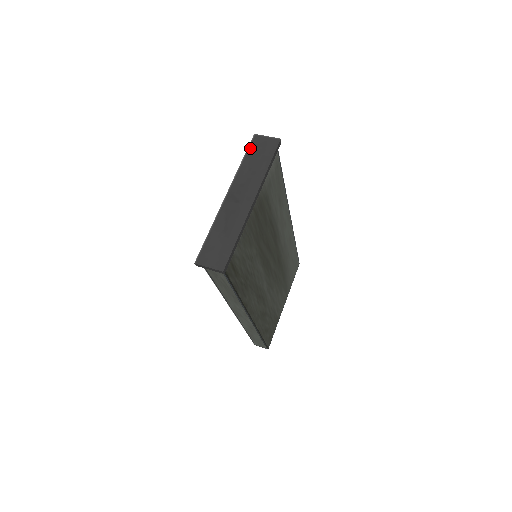
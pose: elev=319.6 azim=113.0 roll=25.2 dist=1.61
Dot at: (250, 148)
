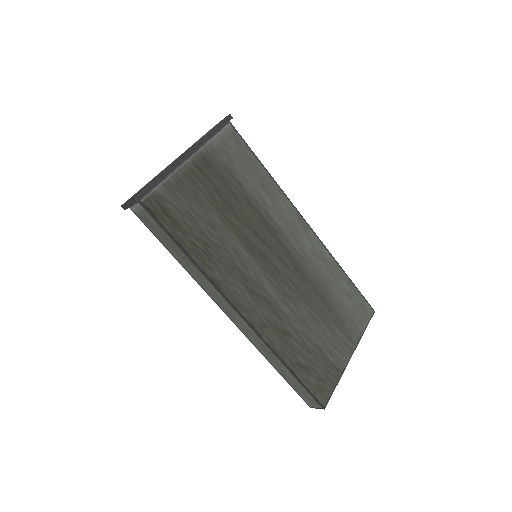
Dot at: occluded
